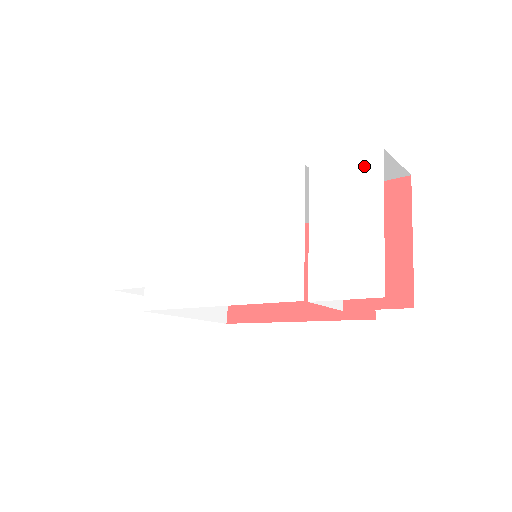
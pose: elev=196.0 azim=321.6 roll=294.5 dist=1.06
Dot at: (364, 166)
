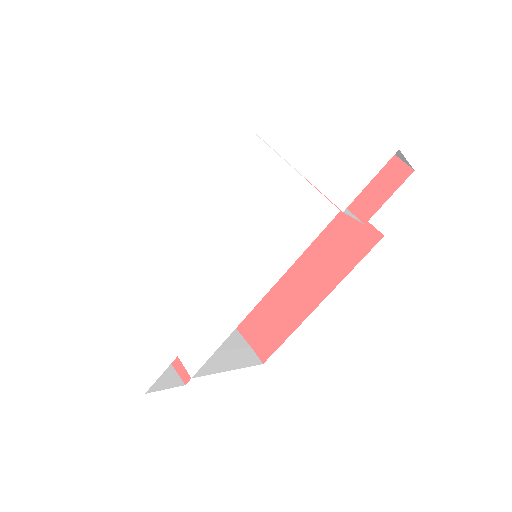
Dot at: (300, 95)
